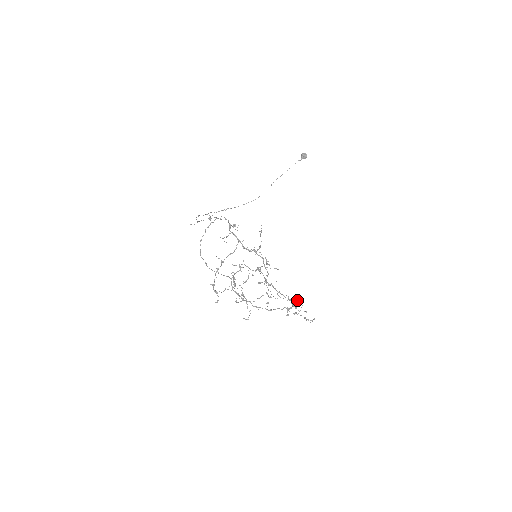
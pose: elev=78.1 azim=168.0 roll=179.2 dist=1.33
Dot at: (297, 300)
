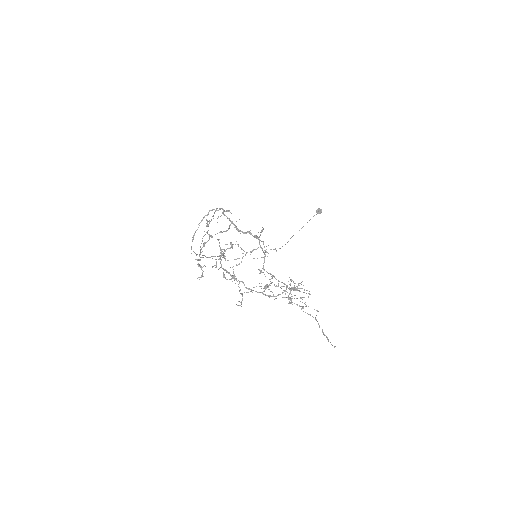
Dot at: (301, 284)
